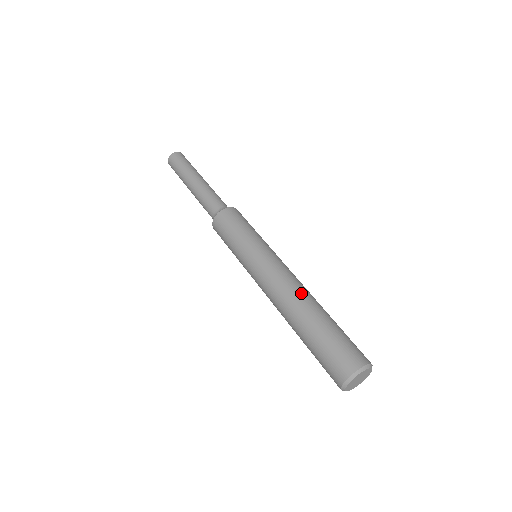
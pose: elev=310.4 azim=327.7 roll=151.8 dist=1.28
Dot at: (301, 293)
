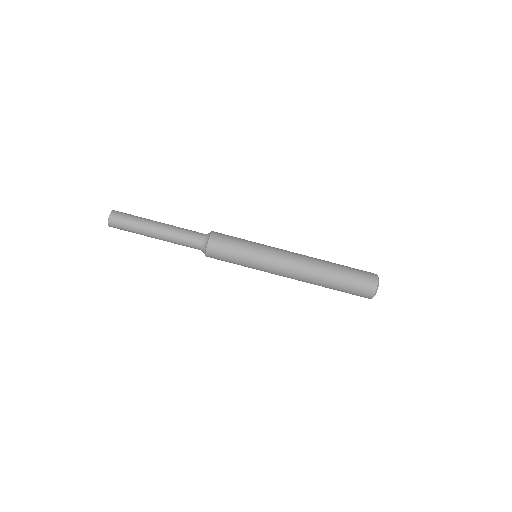
Dot at: (313, 266)
